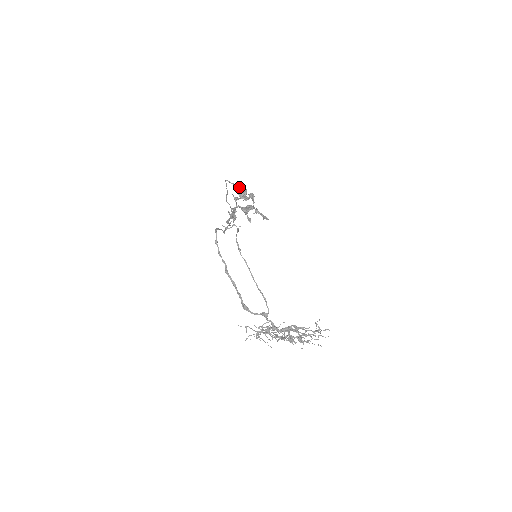
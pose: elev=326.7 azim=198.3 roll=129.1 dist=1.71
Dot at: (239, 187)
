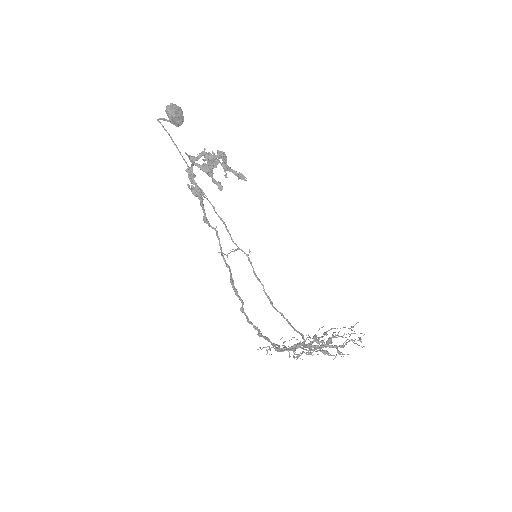
Dot at: (175, 116)
